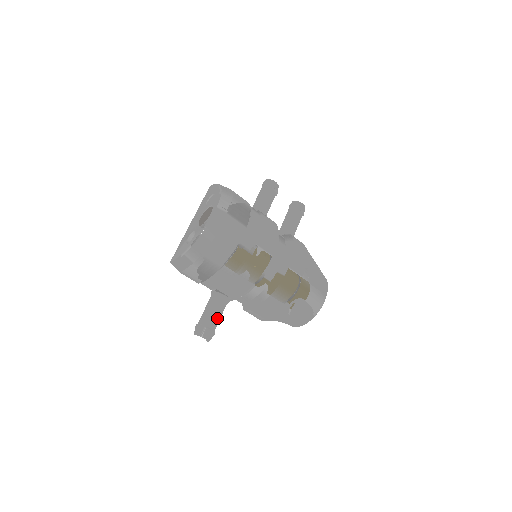
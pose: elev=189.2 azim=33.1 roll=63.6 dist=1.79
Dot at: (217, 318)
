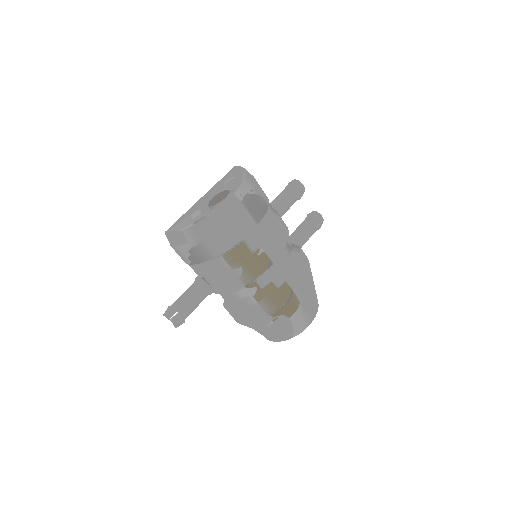
Dot at: (193, 307)
